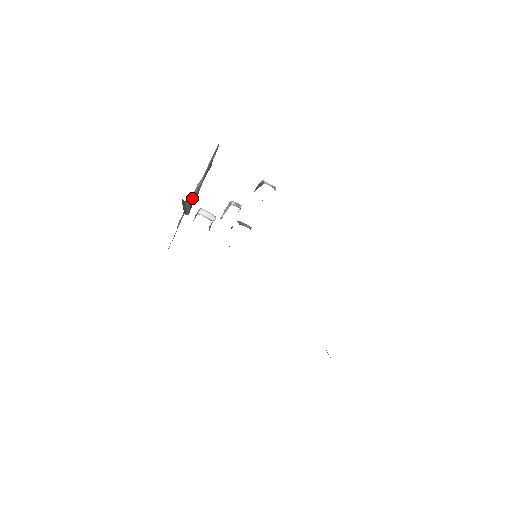
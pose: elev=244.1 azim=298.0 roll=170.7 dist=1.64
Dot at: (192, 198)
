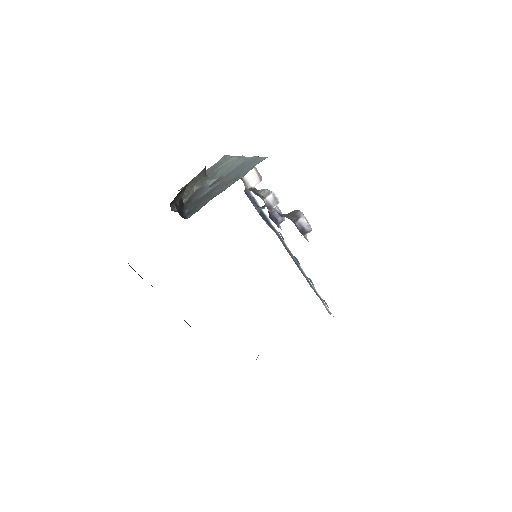
Dot at: (200, 189)
